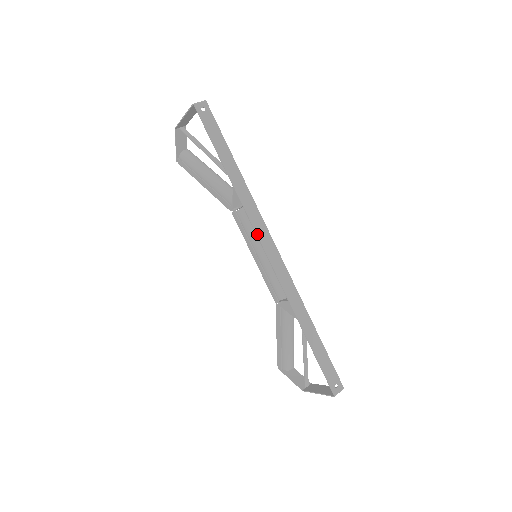
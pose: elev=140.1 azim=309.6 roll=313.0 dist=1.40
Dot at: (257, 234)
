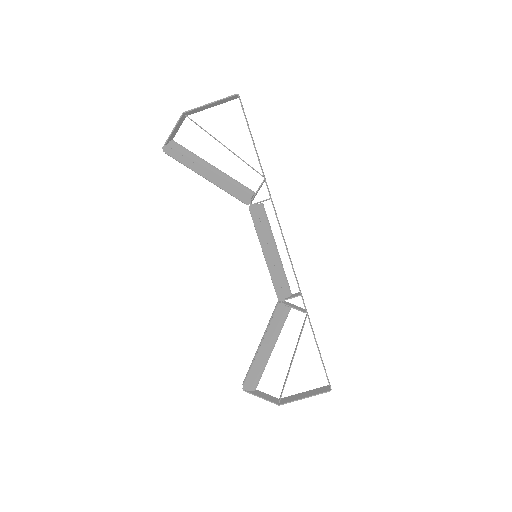
Dot at: occluded
